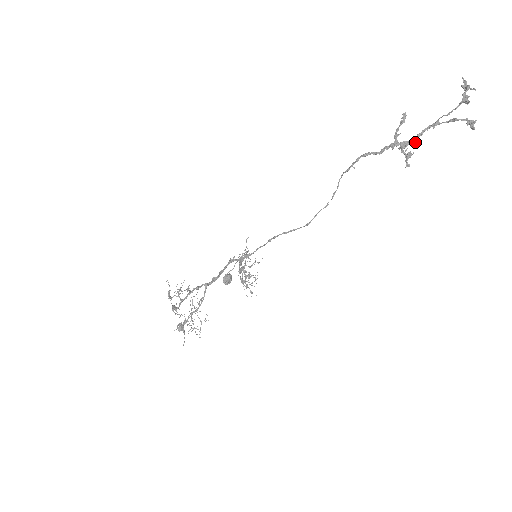
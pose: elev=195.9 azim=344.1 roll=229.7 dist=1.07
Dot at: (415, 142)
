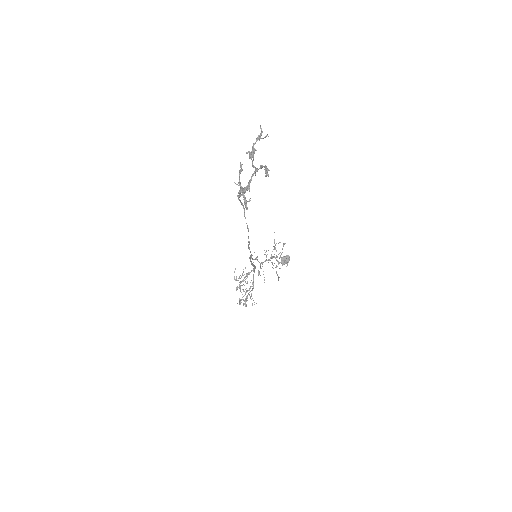
Dot at: (248, 188)
